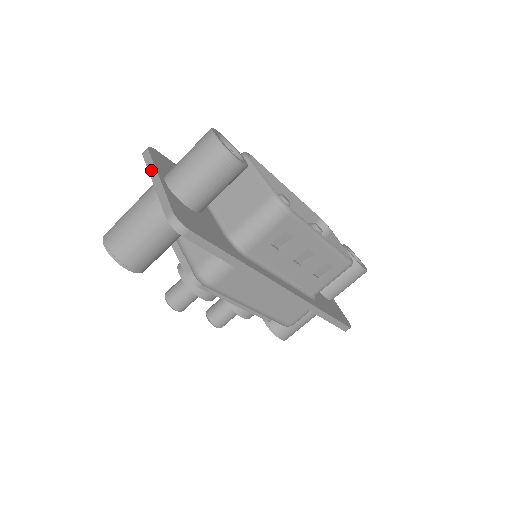
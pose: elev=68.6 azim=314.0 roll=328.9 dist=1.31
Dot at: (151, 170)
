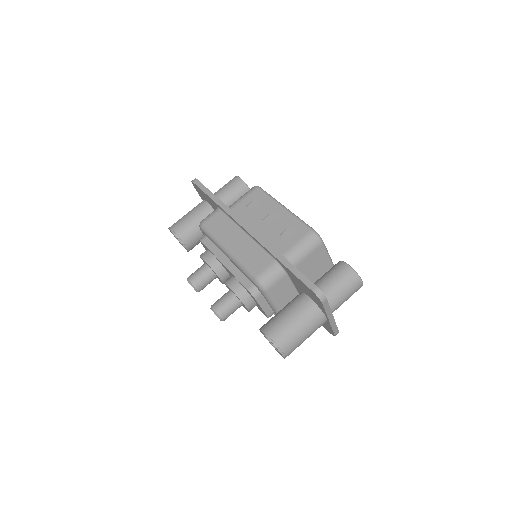
Dot at: occluded
